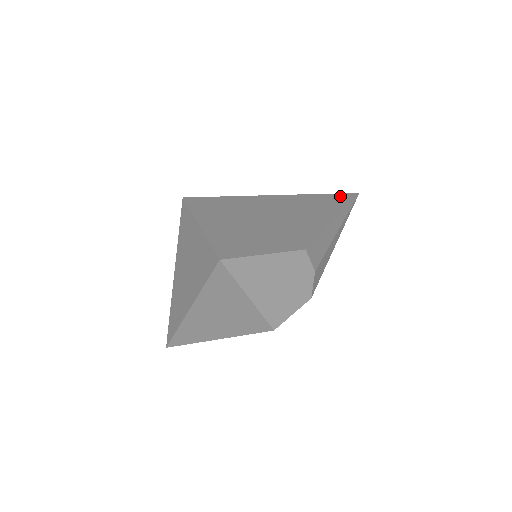
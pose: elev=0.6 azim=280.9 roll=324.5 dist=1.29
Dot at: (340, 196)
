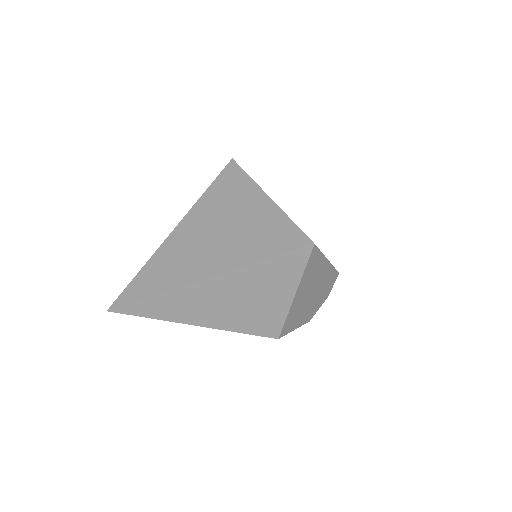
Dot at: occluded
